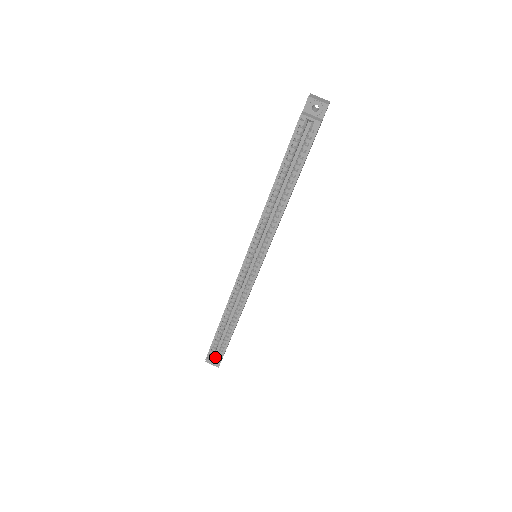
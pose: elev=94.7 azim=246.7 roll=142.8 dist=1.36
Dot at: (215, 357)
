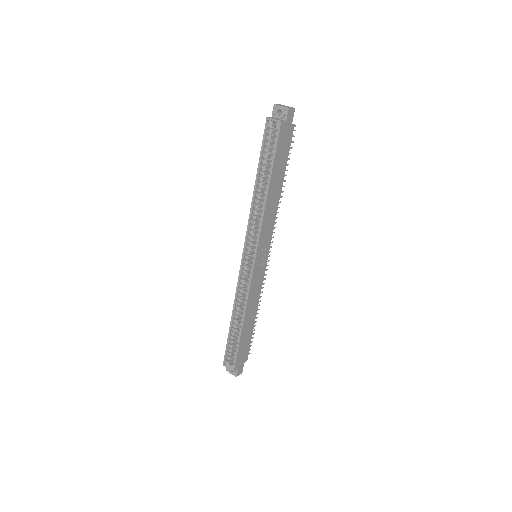
Dot at: occluded
